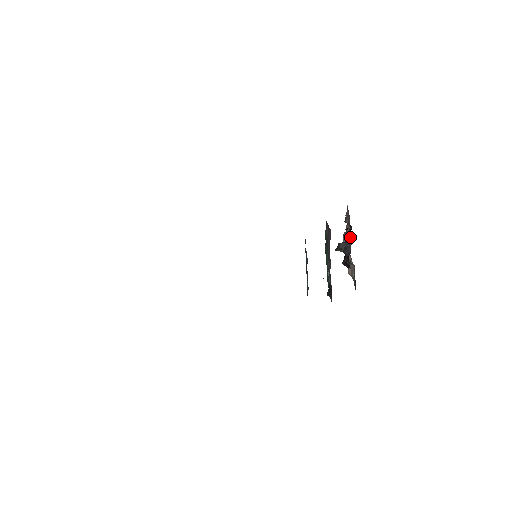
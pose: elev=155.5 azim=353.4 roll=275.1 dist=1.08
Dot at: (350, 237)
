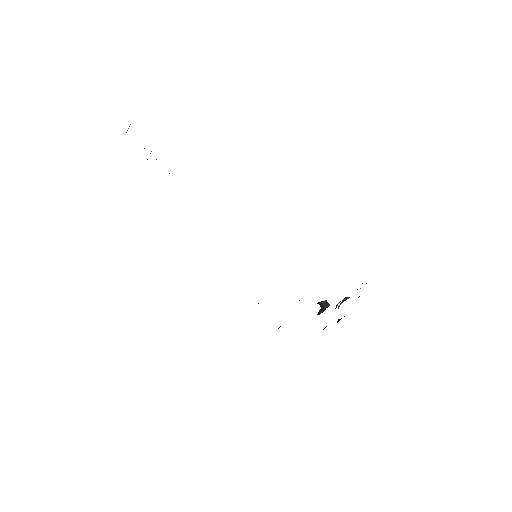
Dot at: occluded
